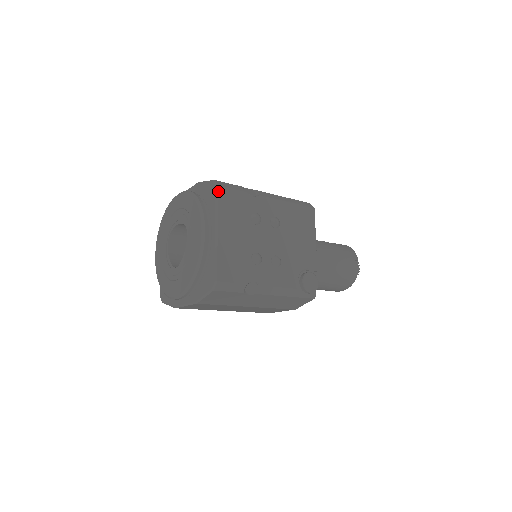
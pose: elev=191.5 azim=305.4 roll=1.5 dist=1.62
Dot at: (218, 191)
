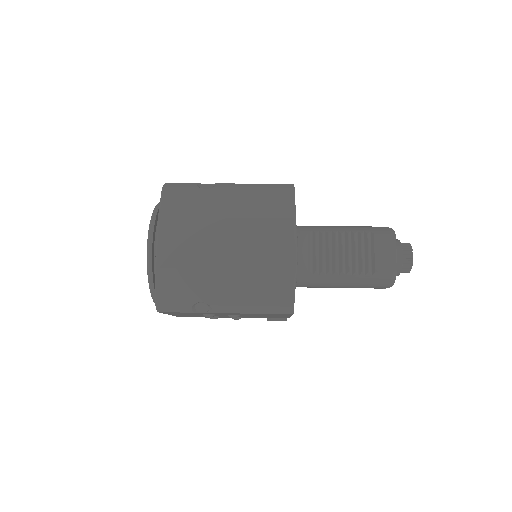
Dot at: (160, 312)
